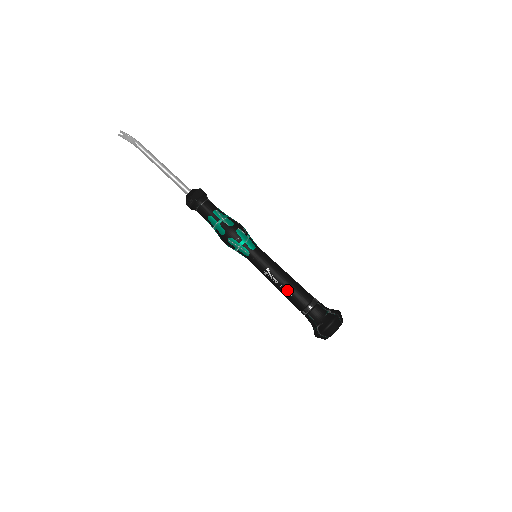
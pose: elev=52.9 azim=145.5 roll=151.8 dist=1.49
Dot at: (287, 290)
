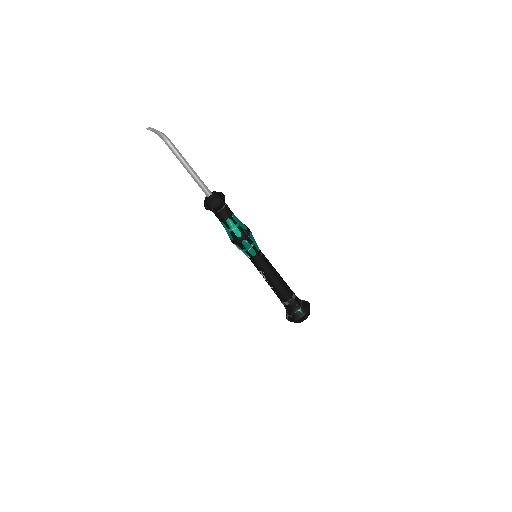
Dot at: (273, 288)
